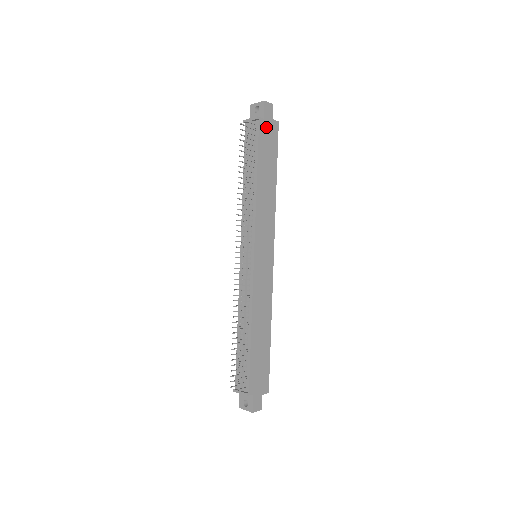
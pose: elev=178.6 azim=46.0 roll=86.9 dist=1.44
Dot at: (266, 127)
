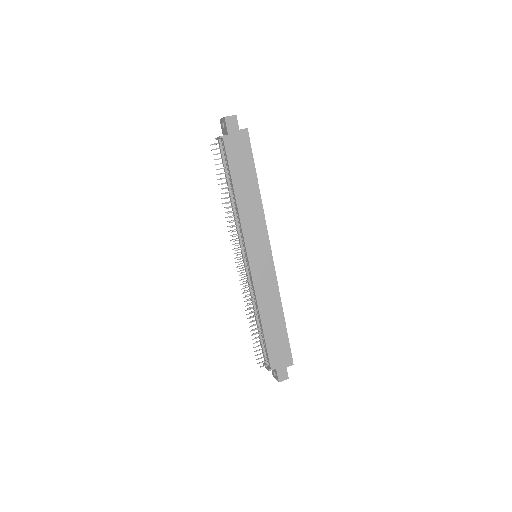
Dot at: (233, 141)
